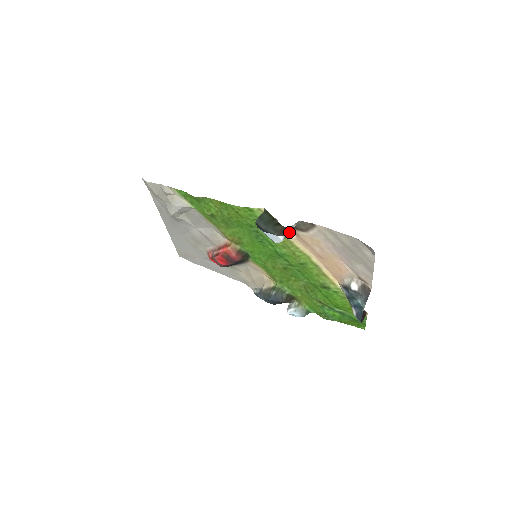
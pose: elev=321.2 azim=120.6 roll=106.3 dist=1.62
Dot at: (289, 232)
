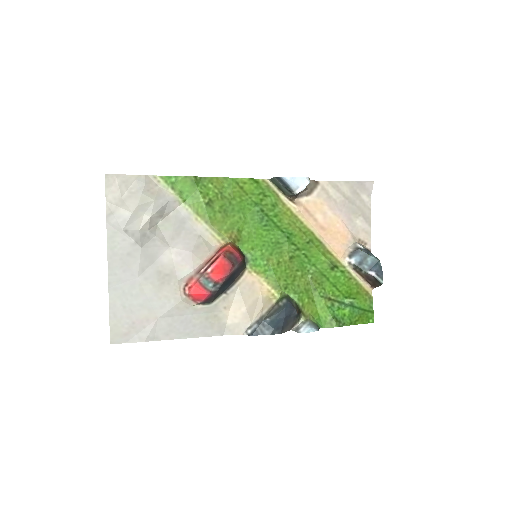
Dot at: occluded
